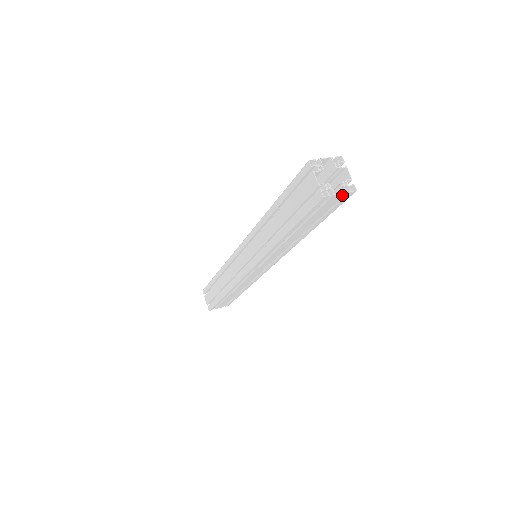
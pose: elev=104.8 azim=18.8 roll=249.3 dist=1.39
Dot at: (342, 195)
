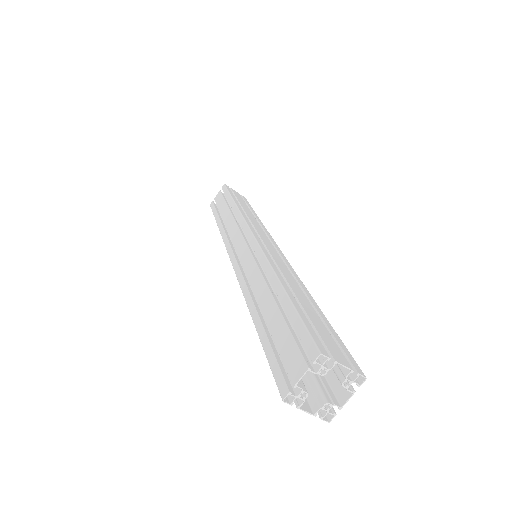
Dot at: (310, 409)
